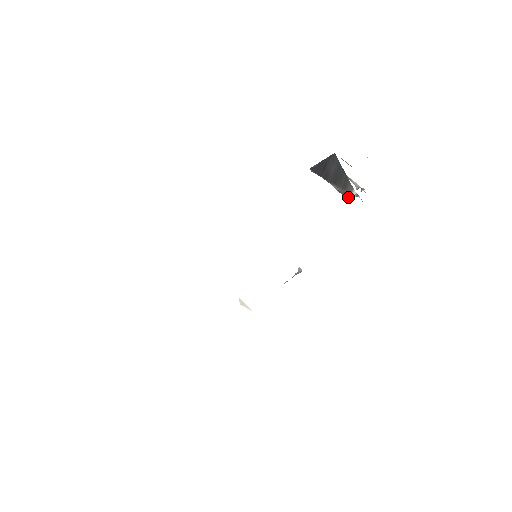
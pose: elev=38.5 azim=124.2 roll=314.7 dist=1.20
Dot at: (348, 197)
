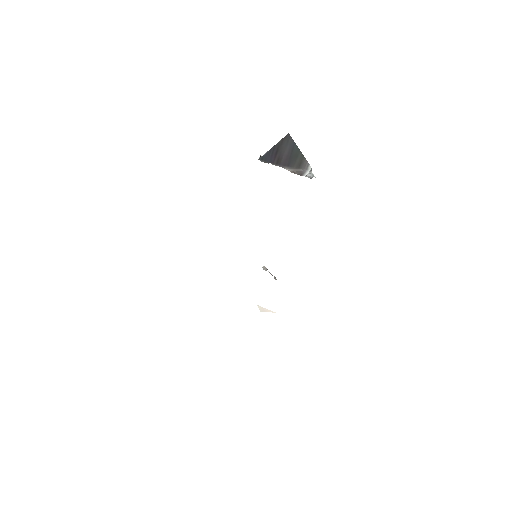
Dot at: (303, 175)
